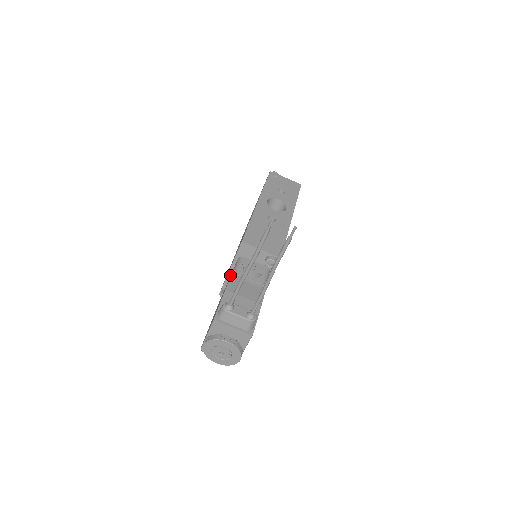
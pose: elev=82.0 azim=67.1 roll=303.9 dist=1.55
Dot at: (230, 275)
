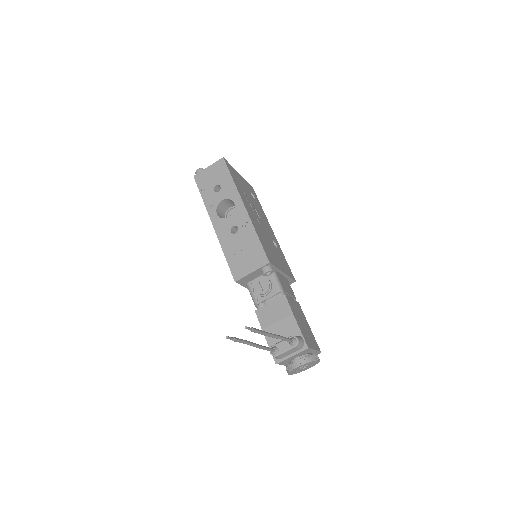
Dot at: occluded
